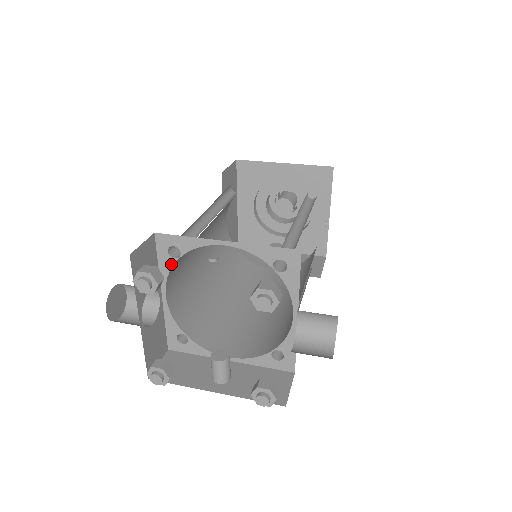
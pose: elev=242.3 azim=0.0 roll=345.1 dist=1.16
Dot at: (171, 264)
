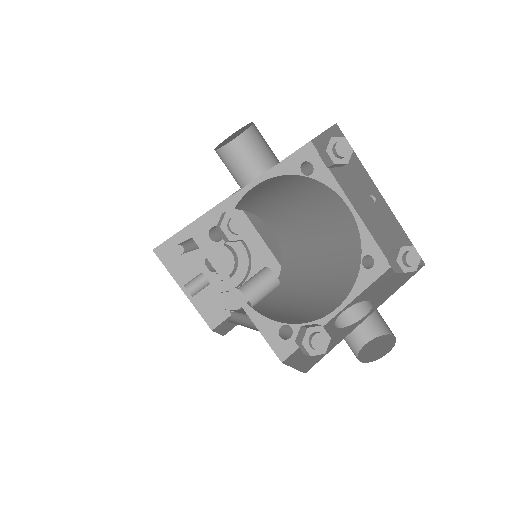
Dot at: (293, 172)
